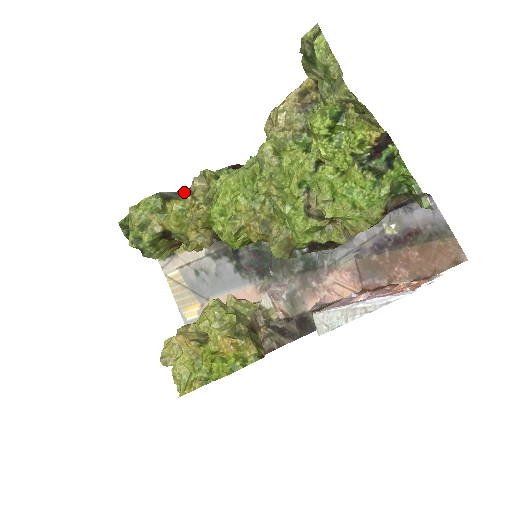
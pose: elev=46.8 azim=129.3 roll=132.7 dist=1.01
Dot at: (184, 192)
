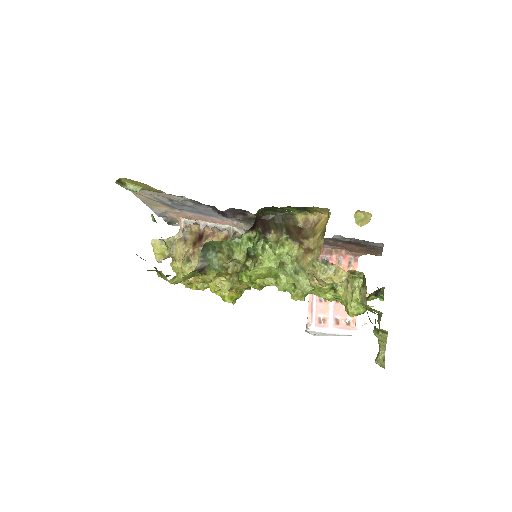
Dot at: (207, 247)
